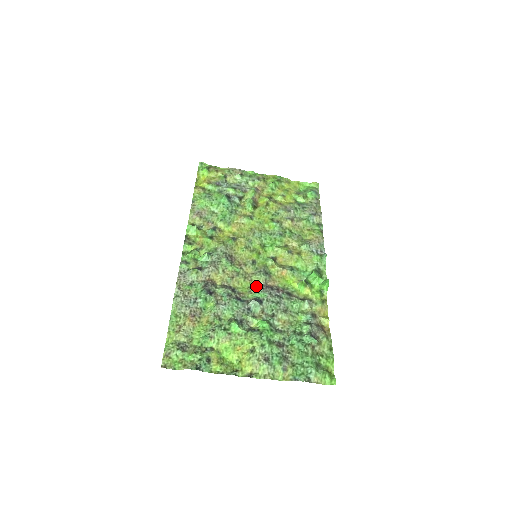
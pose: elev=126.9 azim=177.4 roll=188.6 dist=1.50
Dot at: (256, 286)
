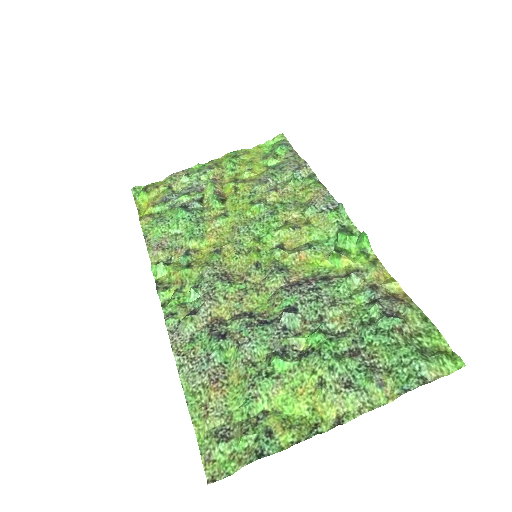
Dot at: (277, 293)
